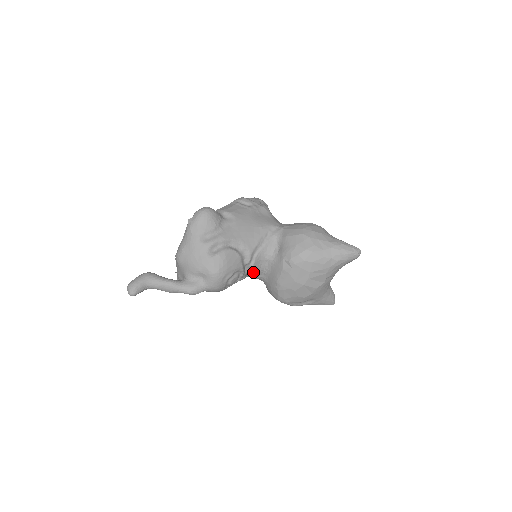
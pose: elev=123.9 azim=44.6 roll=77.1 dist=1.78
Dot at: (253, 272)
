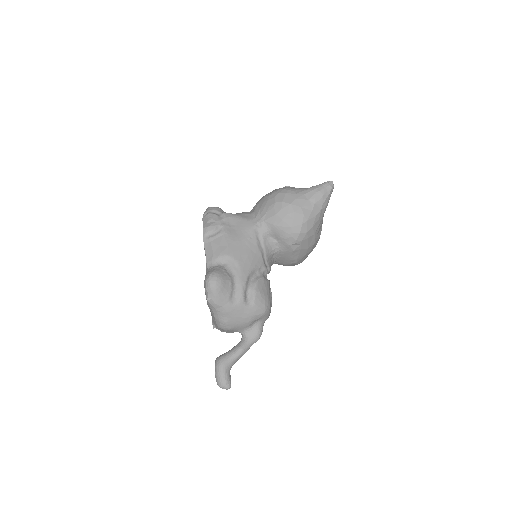
Dot at: occluded
